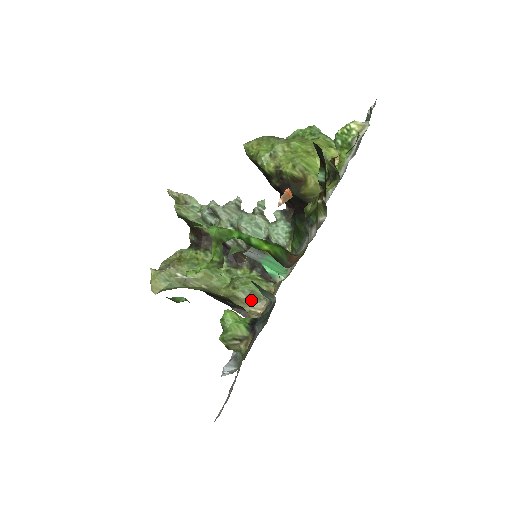
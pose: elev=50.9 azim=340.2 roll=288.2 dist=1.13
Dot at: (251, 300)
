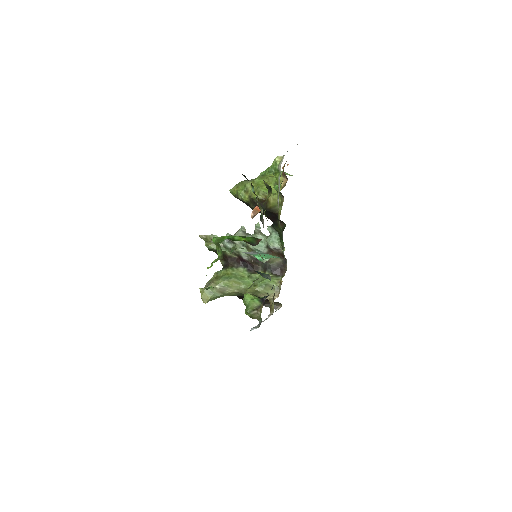
Dot at: (268, 291)
